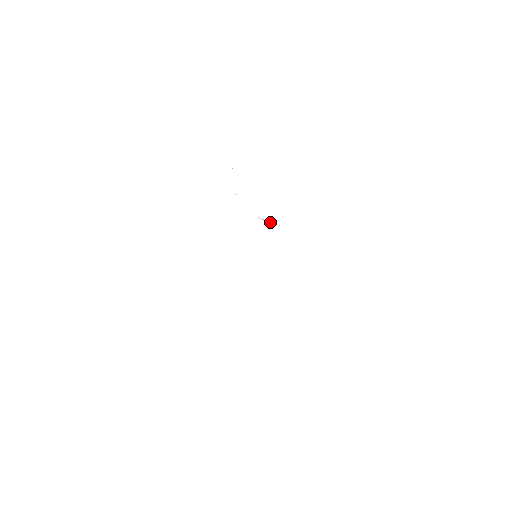
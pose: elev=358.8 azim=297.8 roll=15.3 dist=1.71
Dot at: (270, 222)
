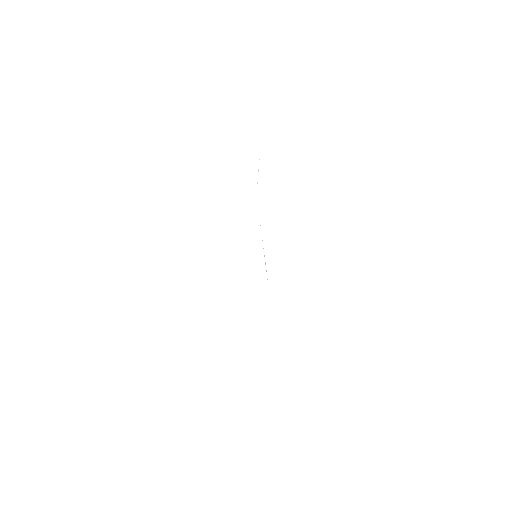
Dot at: (263, 251)
